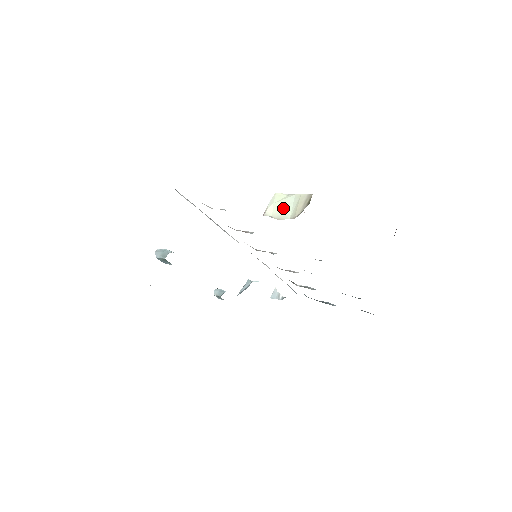
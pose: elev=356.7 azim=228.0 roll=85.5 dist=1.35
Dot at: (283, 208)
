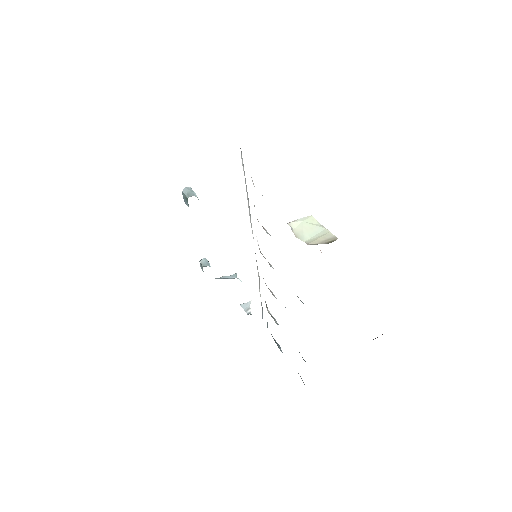
Dot at: (307, 230)
